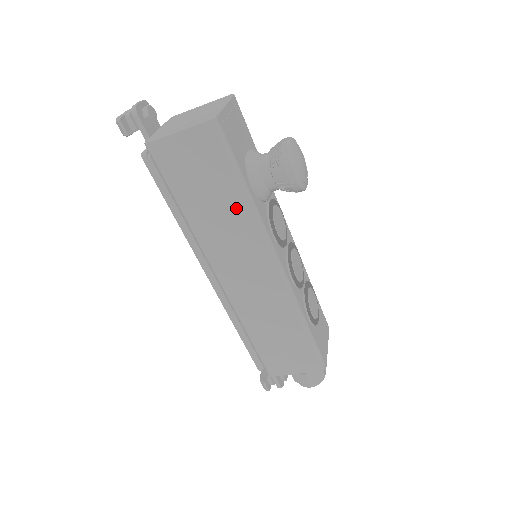
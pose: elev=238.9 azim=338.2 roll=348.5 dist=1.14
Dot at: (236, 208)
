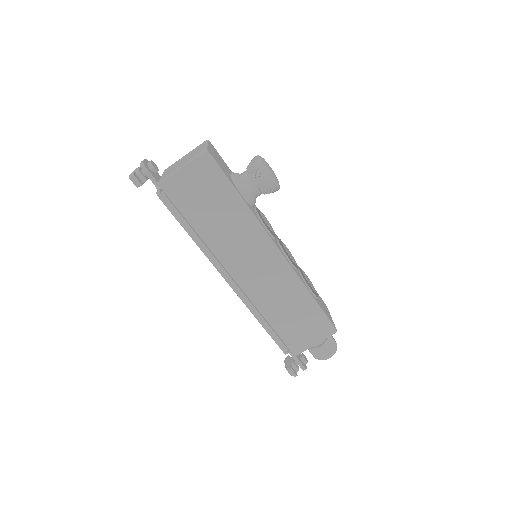
Dot at: (236, 213)
